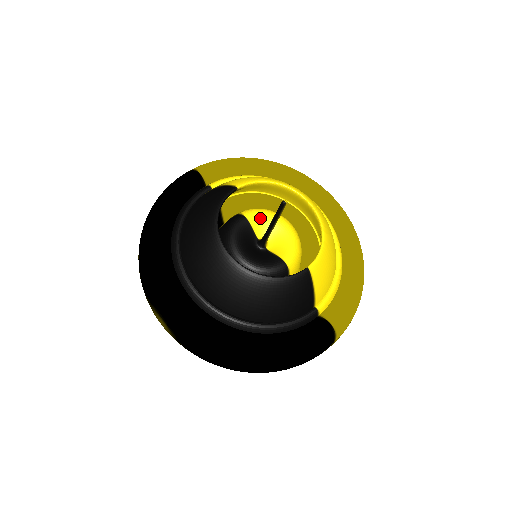
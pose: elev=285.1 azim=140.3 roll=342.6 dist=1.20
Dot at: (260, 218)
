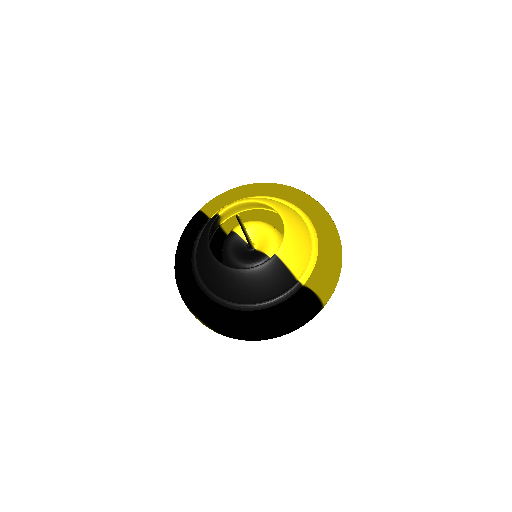
Dot at: occluded
